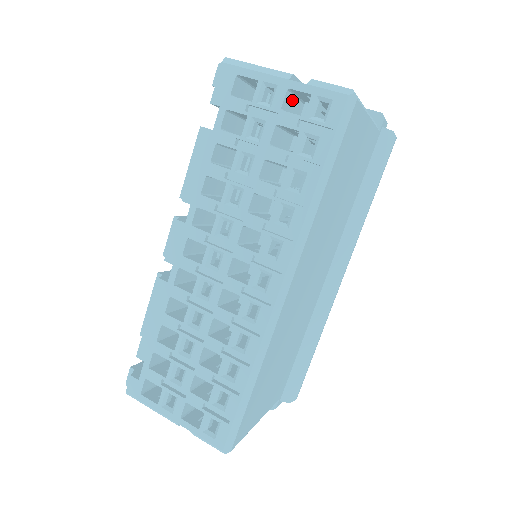
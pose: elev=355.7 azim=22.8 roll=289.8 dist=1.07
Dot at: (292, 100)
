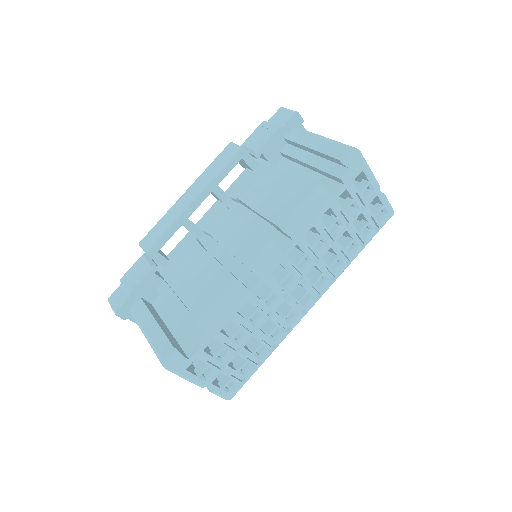
Dot at: occluded
